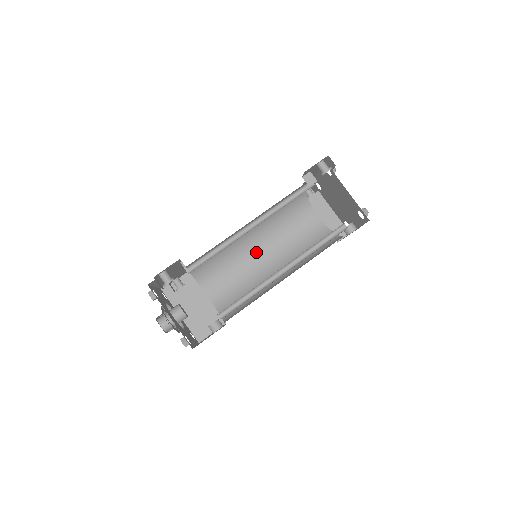
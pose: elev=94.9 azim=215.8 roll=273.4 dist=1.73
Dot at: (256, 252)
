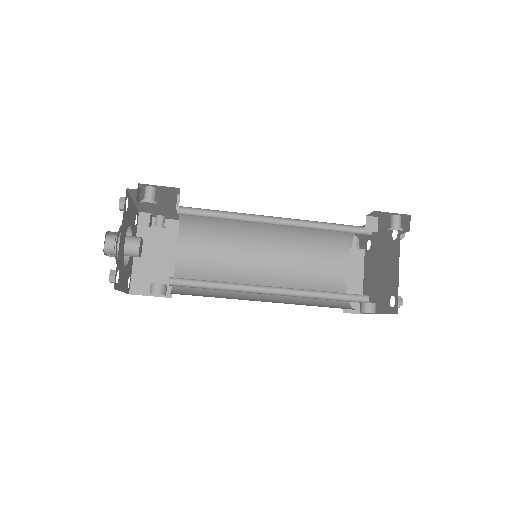
Dot at: (258, 255)
